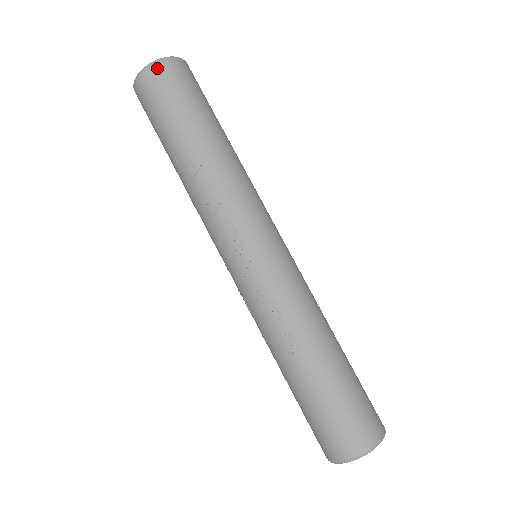
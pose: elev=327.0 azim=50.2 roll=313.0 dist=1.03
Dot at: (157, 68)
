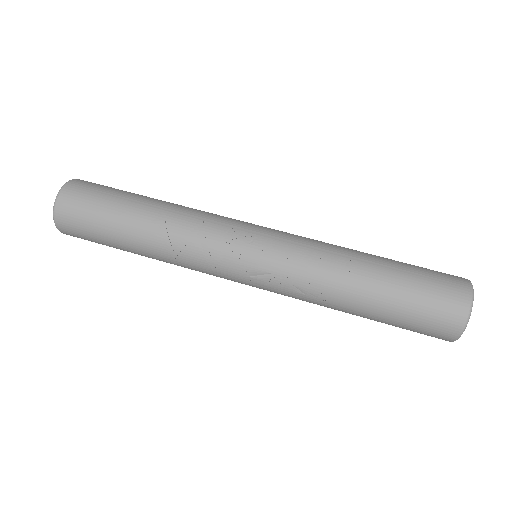
Dot at: (74, 183)
